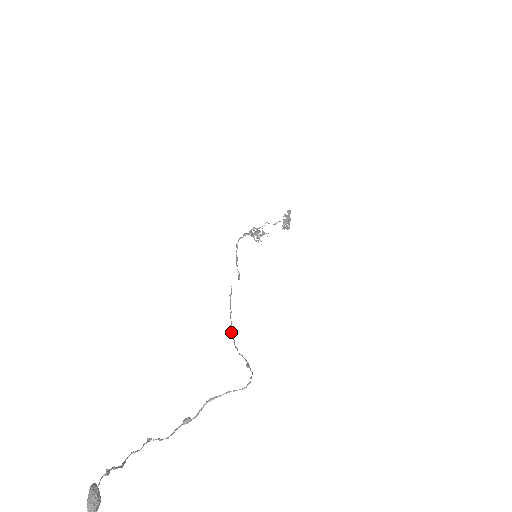
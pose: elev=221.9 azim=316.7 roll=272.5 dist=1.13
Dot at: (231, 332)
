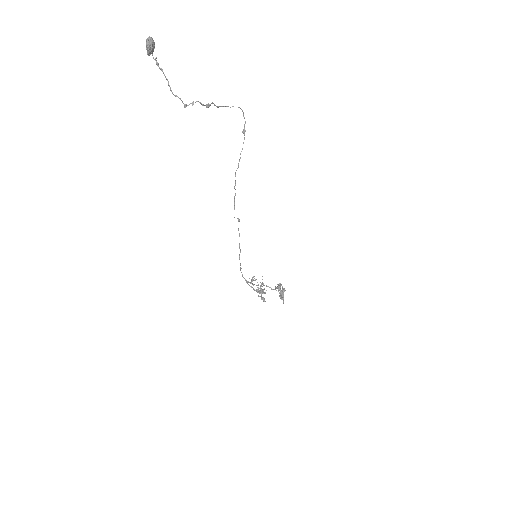
Dot at: (235, 173)
